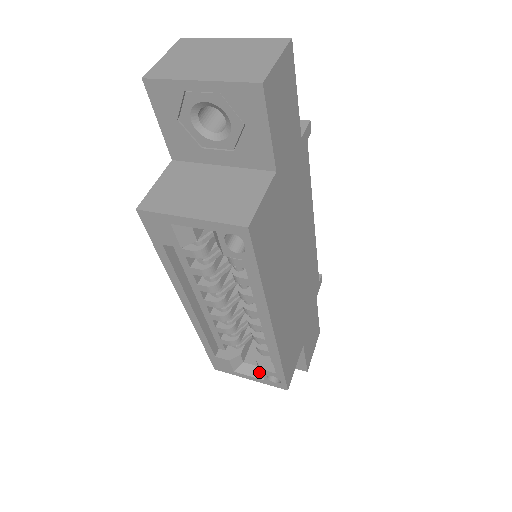
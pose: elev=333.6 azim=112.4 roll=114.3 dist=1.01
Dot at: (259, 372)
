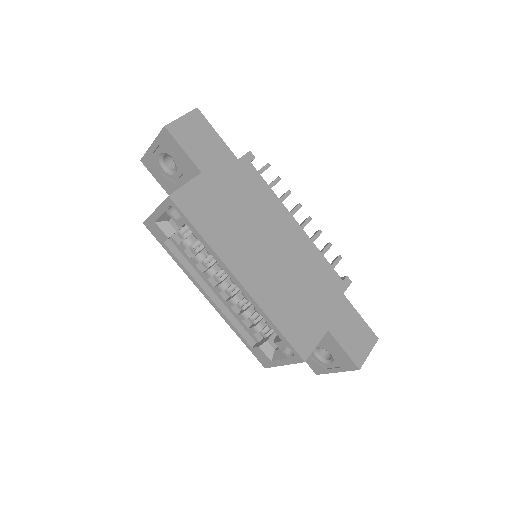
Dot at: occluded
